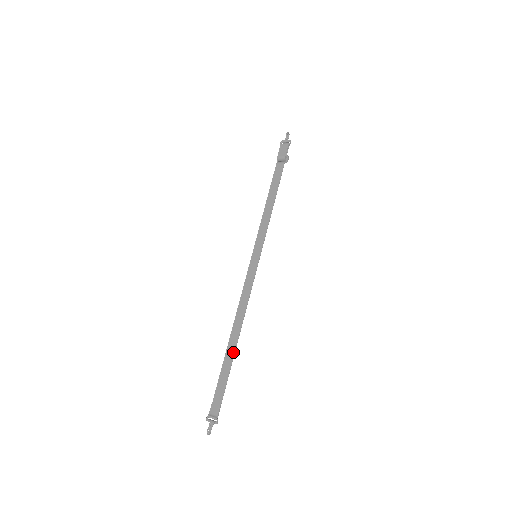
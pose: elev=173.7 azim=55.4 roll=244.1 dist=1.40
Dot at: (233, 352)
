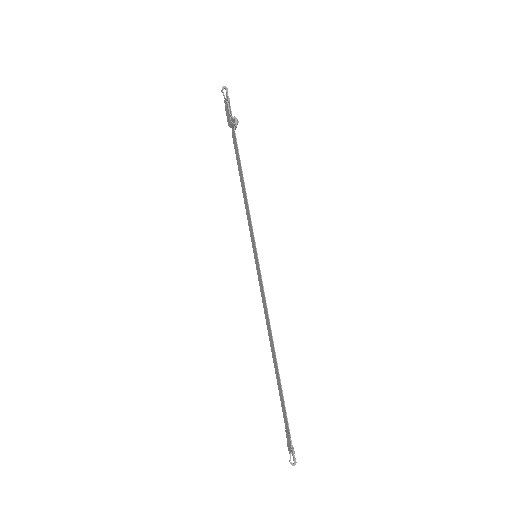
Dot at: (278, 373)
